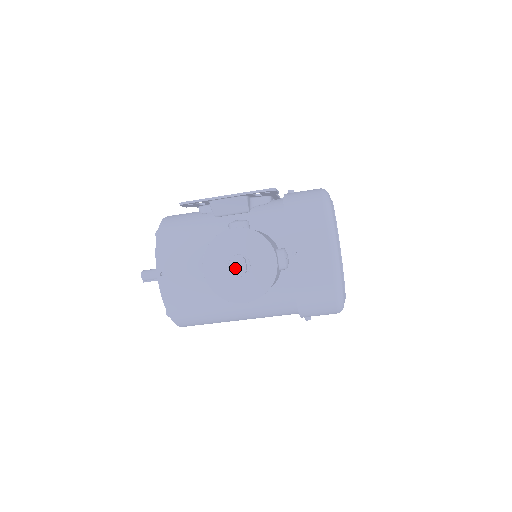
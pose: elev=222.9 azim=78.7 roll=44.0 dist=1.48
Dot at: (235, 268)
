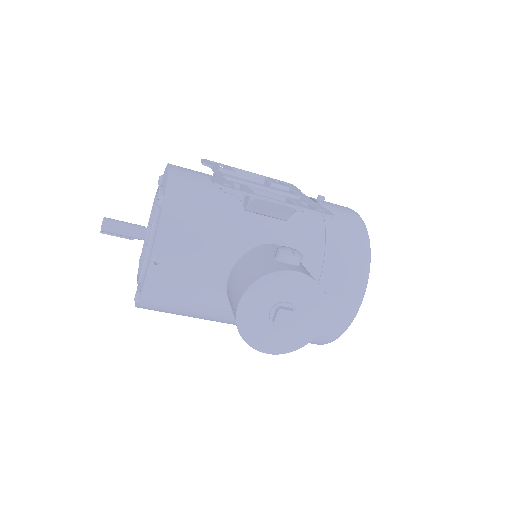
Dot at: (280, 320)
